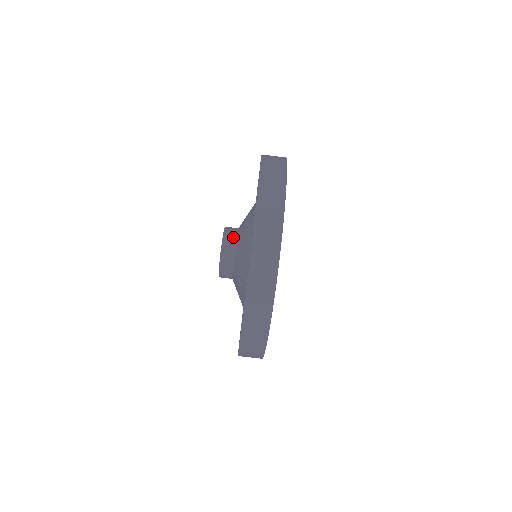
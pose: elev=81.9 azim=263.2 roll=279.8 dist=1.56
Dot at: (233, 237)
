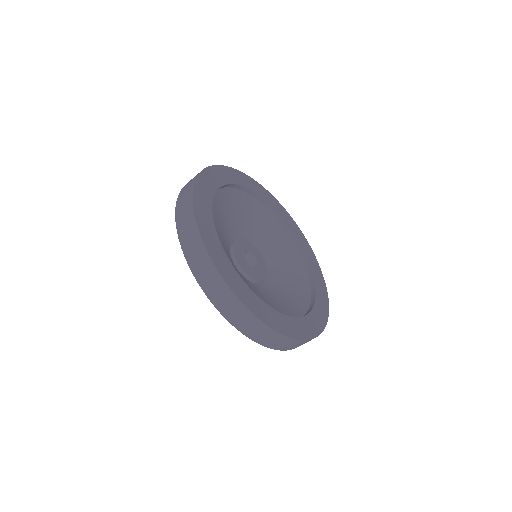
Dot at: occluded
